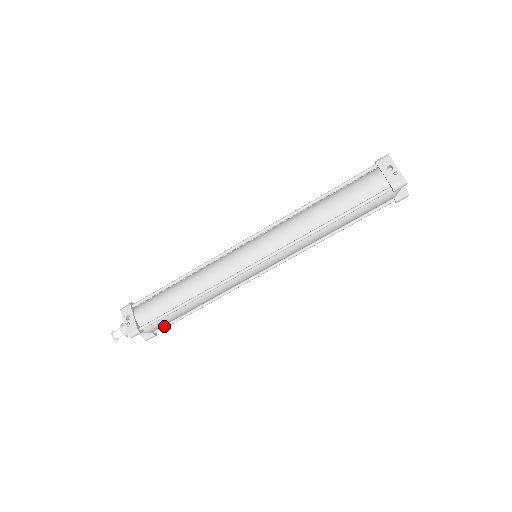
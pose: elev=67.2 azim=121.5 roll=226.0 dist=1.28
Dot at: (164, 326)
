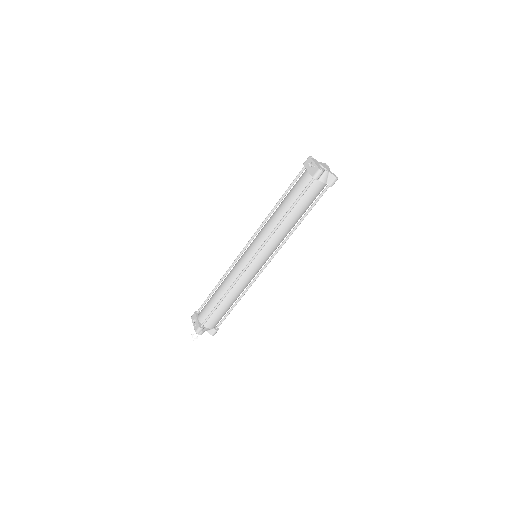
Dot at: (220, 322)
